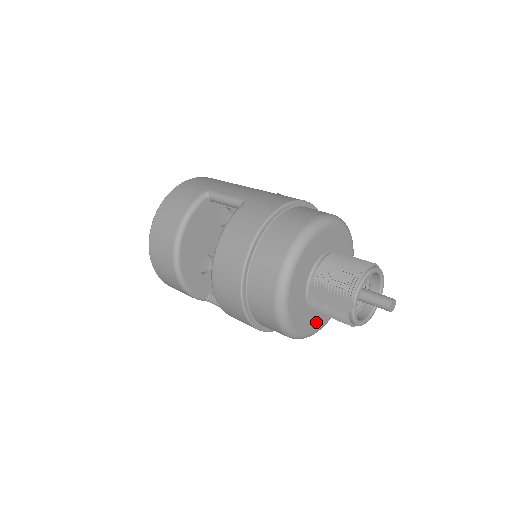
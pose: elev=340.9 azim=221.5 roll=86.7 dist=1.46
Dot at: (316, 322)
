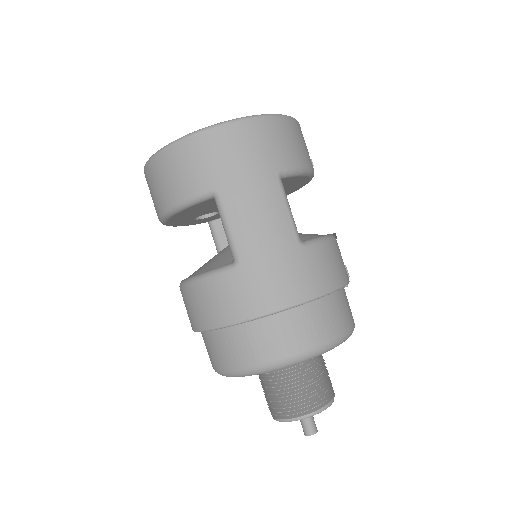
Dot at: occluded
